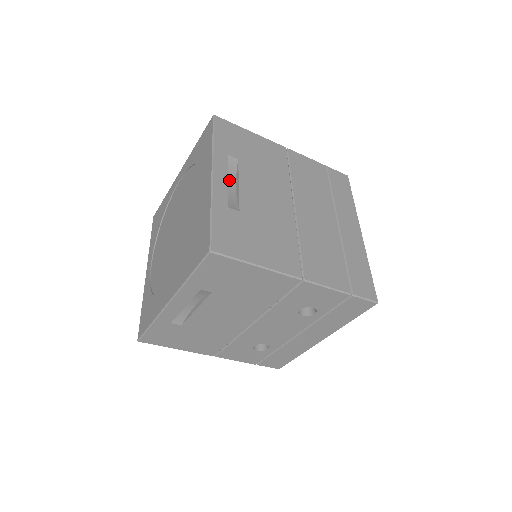
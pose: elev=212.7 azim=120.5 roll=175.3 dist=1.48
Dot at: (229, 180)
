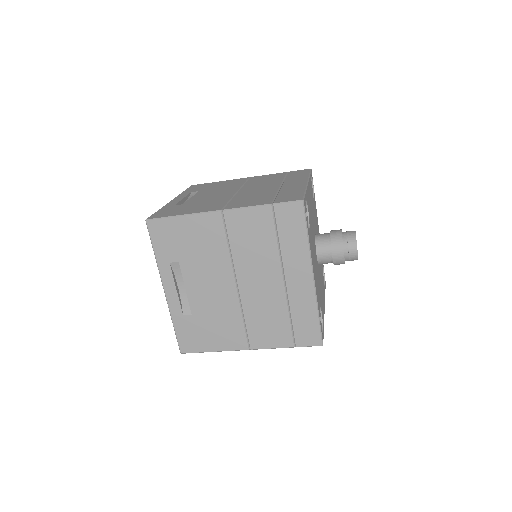
Dot at: (180, 283)
